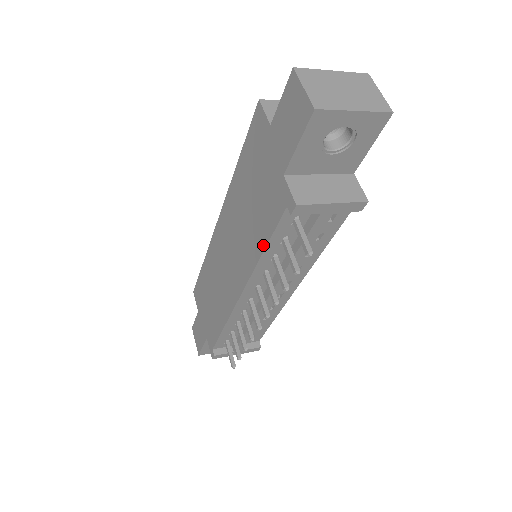
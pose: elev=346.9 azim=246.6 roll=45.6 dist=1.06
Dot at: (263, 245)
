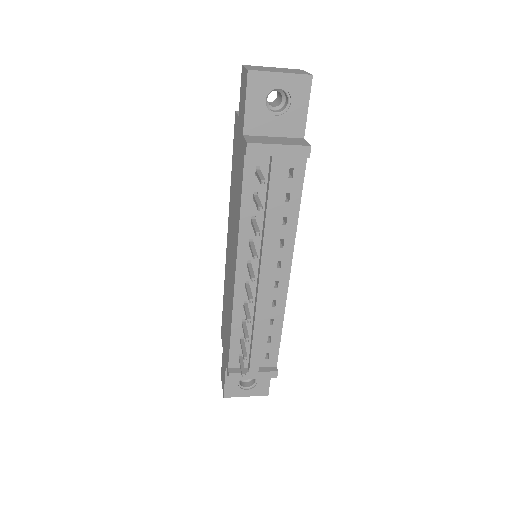
Dot at: (240, 205)
